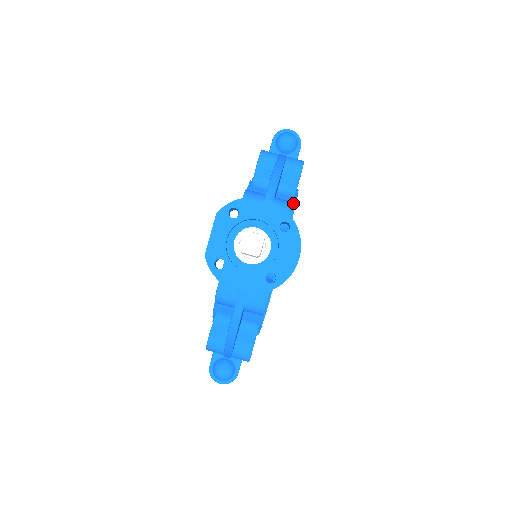
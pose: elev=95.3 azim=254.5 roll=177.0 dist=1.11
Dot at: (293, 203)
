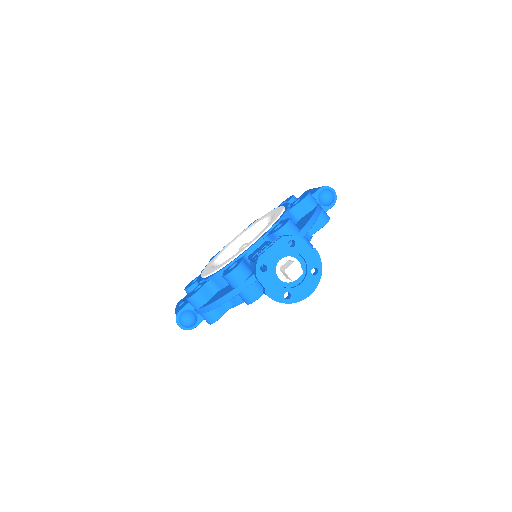
Dot at: occluded
